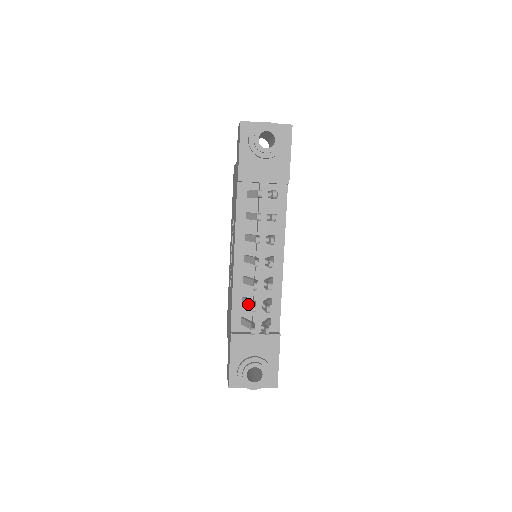
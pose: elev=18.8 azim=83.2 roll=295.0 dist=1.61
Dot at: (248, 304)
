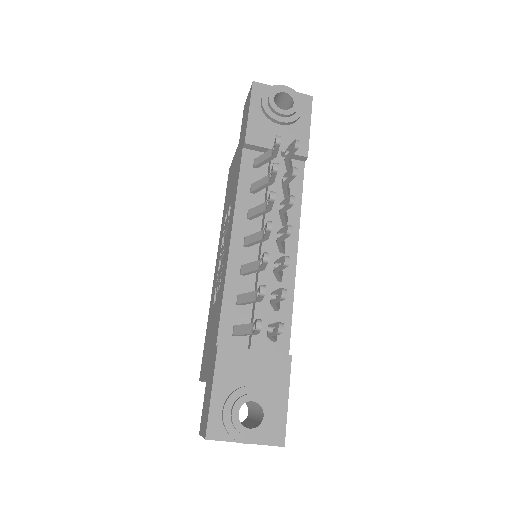
Dot at: (248, 298)
